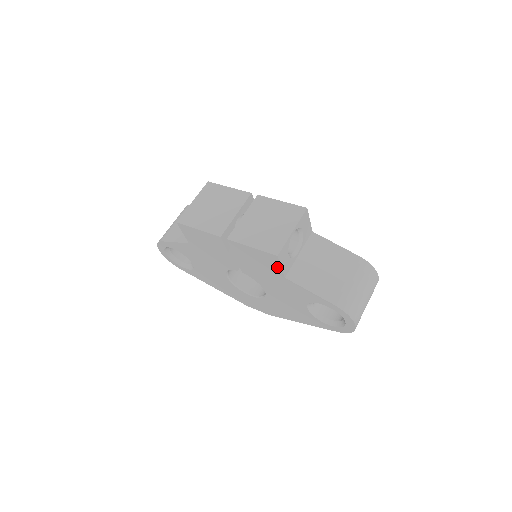
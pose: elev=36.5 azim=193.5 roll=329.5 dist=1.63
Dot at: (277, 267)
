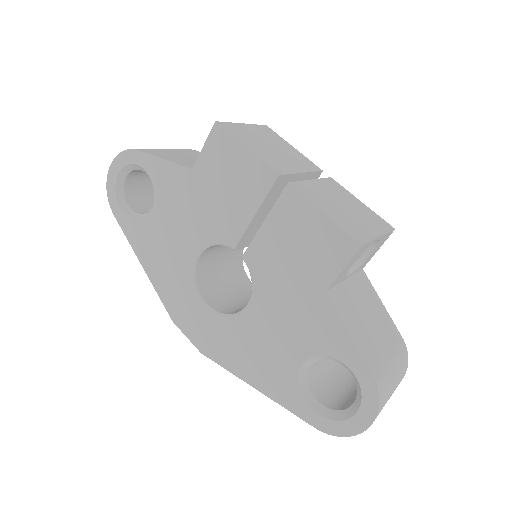
Dot at: (334, 266)
